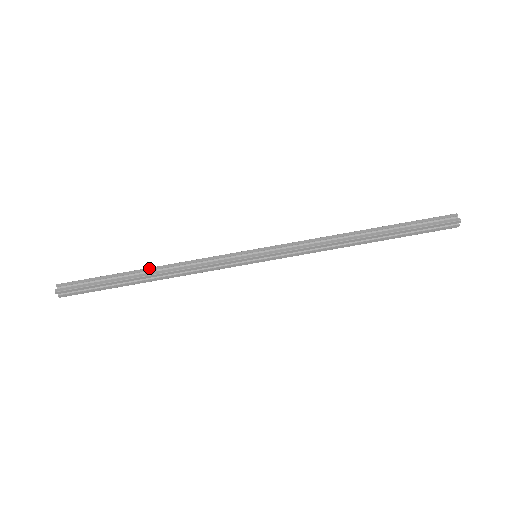
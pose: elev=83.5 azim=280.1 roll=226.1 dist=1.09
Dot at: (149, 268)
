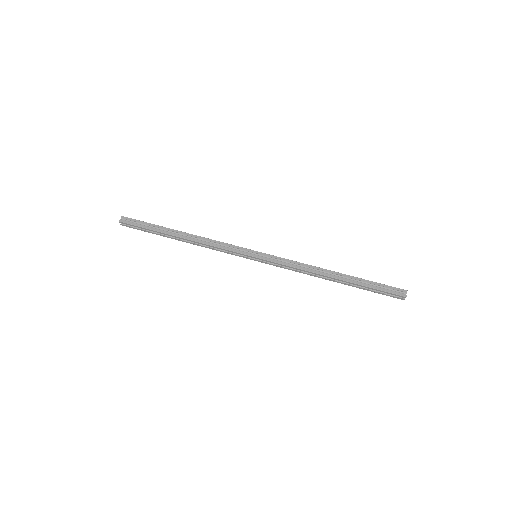
Dot at: (185, 235)
